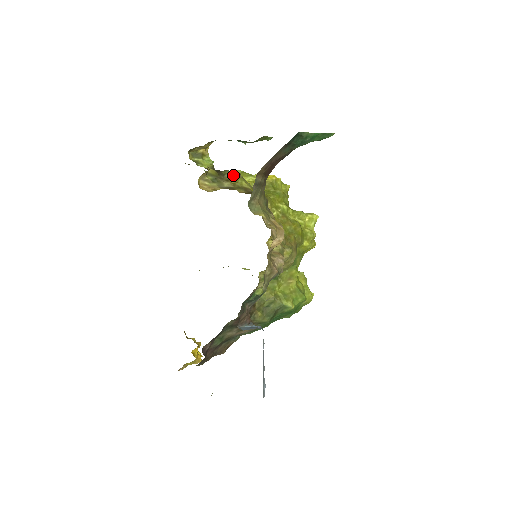
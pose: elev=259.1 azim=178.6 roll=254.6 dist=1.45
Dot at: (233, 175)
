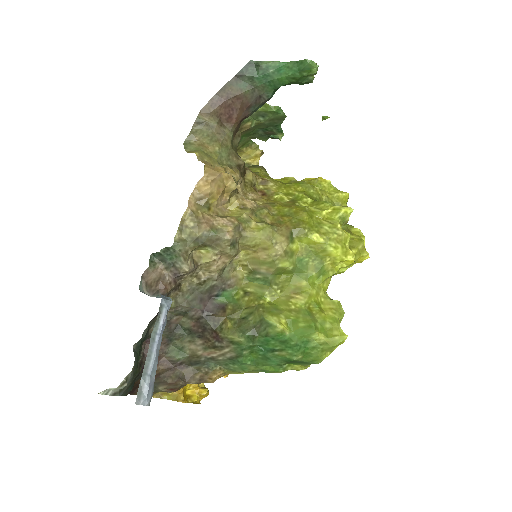
Dot at: (252, 166)
